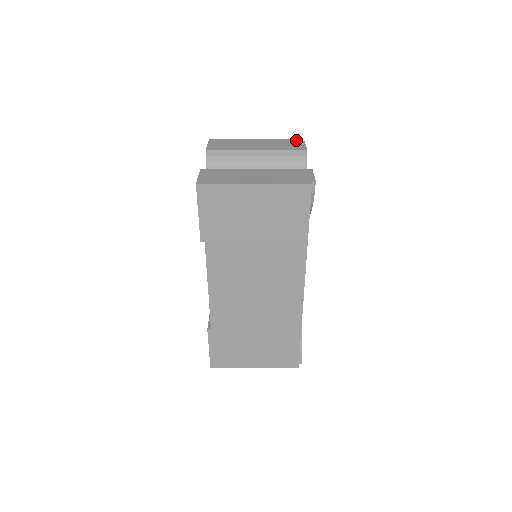
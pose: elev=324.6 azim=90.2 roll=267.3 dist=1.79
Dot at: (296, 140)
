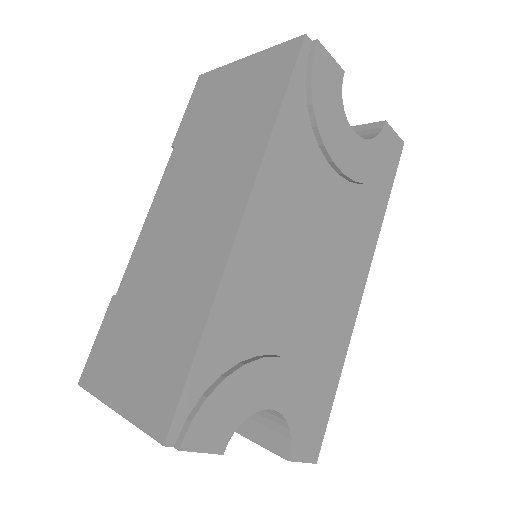
Dot at: occluded
